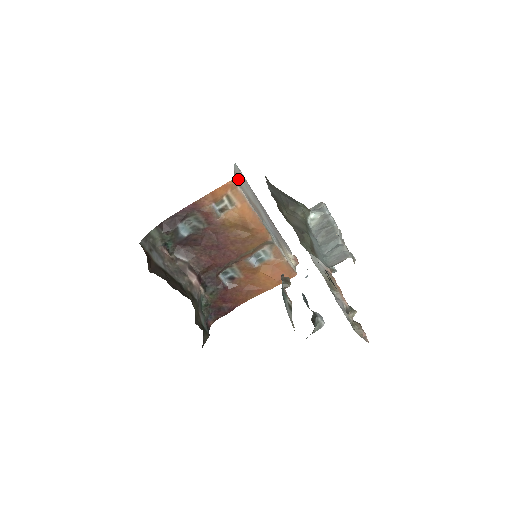
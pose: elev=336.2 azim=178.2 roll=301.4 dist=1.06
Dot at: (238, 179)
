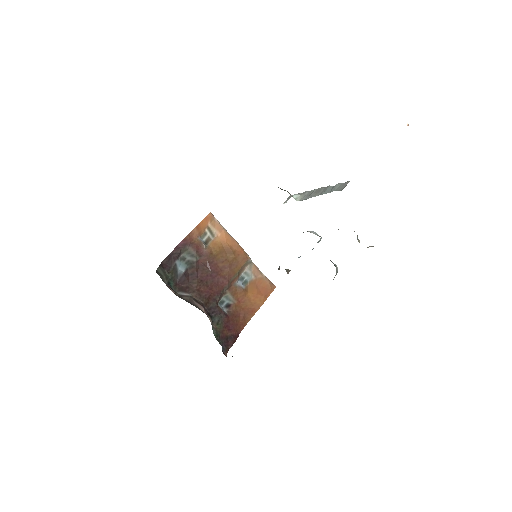
Dot at: occluded
